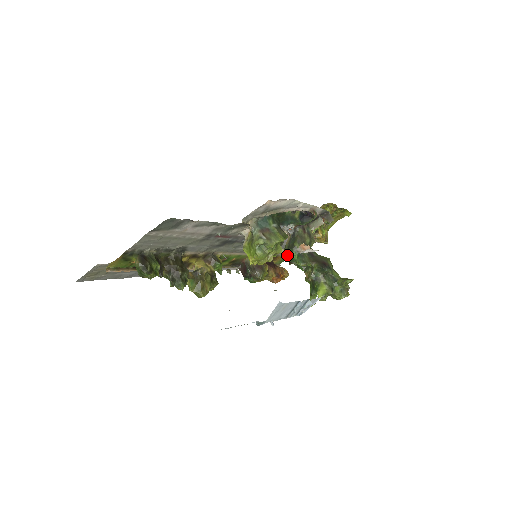
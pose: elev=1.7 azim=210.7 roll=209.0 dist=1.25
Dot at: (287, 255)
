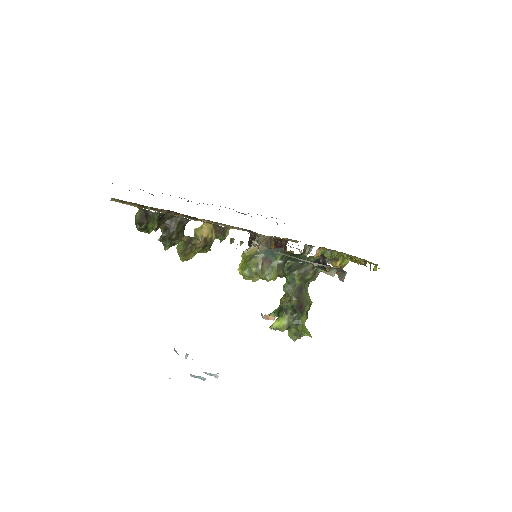
Dot at: (284, 271)
